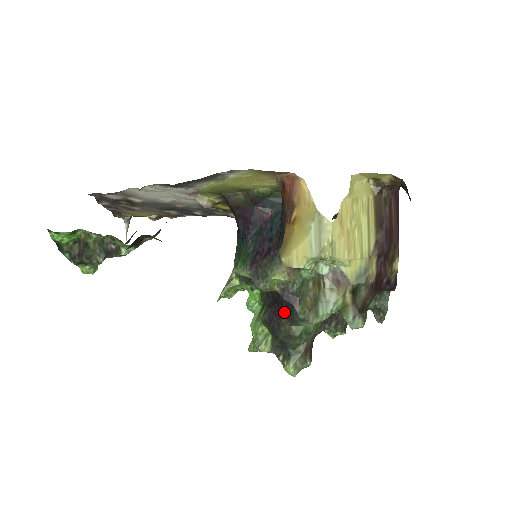
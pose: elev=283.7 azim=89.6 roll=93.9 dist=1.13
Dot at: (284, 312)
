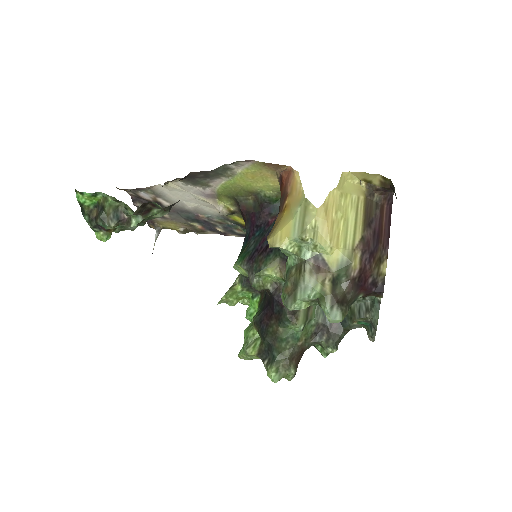
Dot at: (274, 313)
